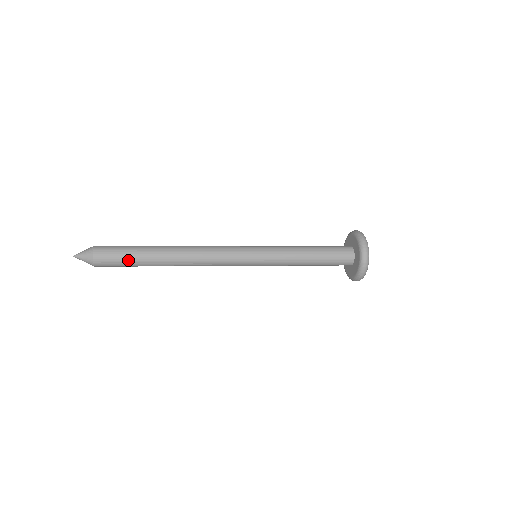
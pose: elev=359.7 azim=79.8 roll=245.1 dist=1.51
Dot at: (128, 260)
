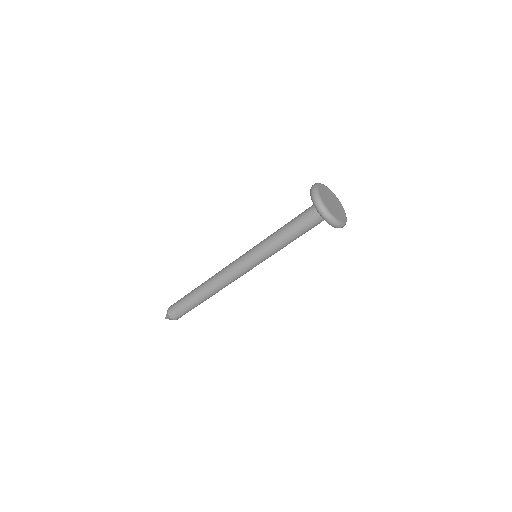
Dot at: (184, 305)
